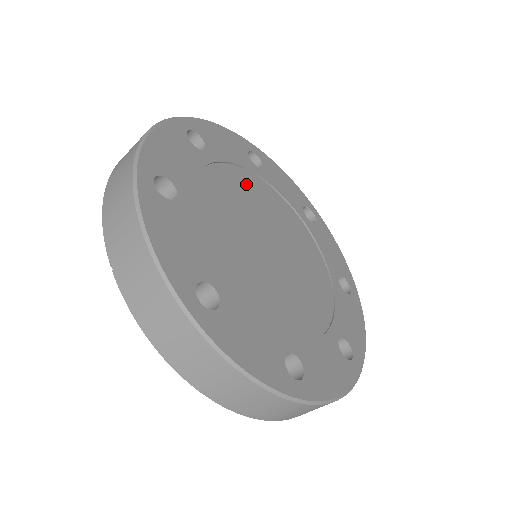
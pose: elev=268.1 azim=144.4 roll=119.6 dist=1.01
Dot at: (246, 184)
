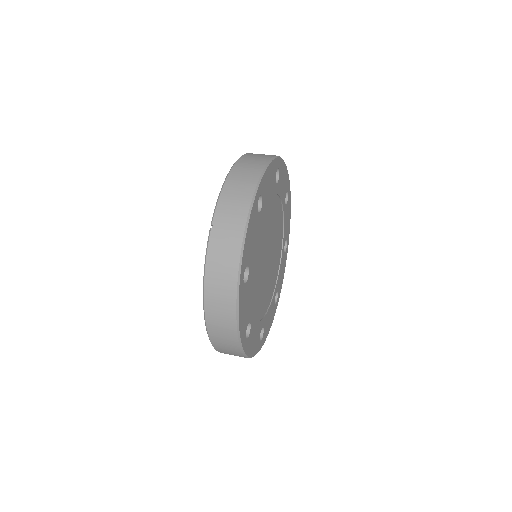
Dot at: (278, 213)
